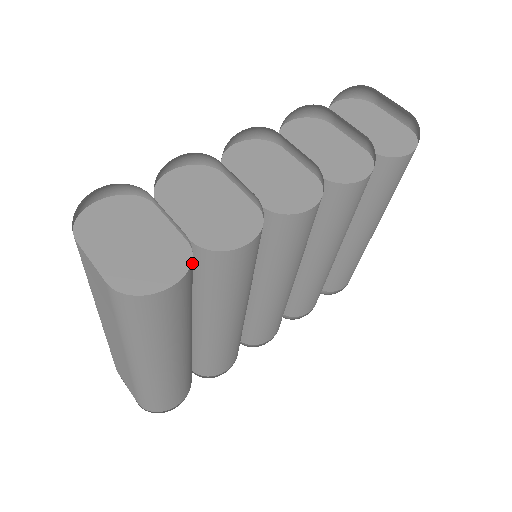
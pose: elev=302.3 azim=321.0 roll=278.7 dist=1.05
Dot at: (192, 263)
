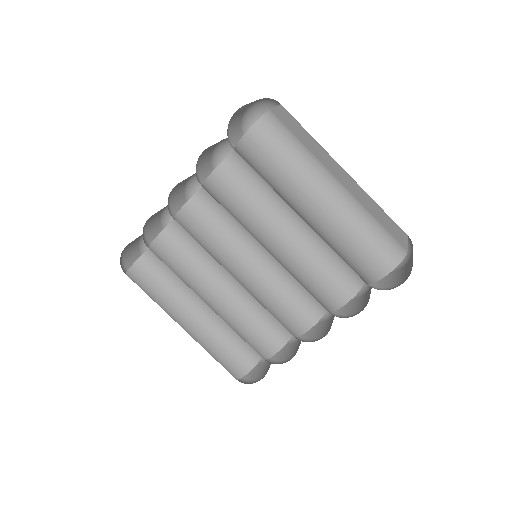
Dot at: (146, 256)
